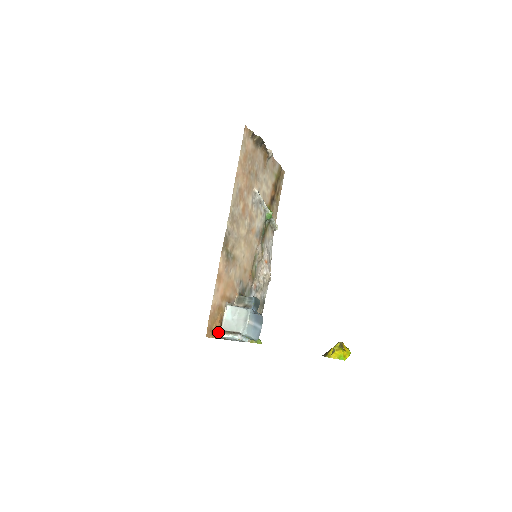
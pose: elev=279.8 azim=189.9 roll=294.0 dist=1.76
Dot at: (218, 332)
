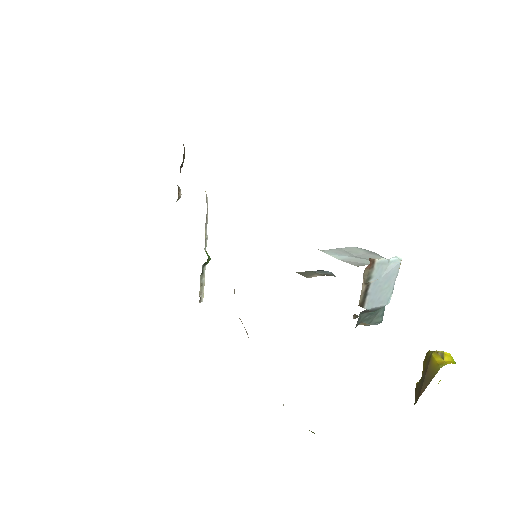
Dot at: occluded
